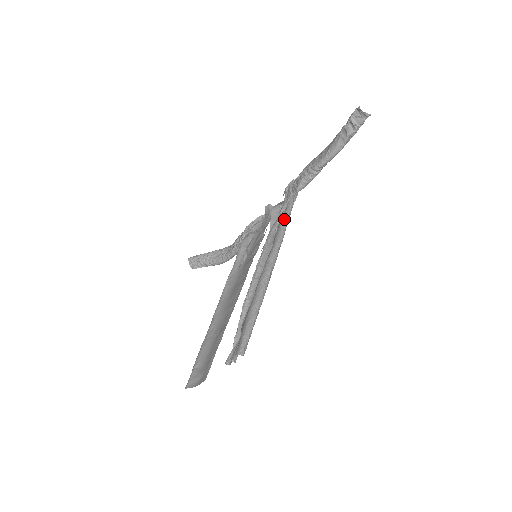
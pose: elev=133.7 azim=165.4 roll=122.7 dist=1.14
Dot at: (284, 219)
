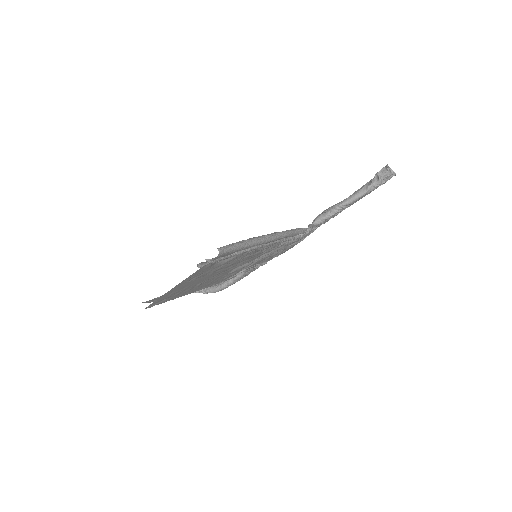
Dot at: (295, 229)
